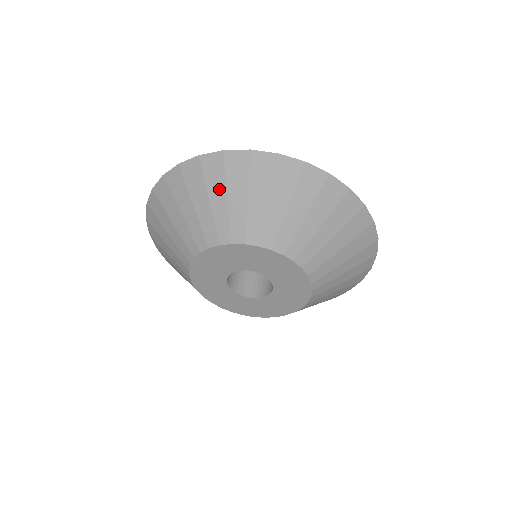
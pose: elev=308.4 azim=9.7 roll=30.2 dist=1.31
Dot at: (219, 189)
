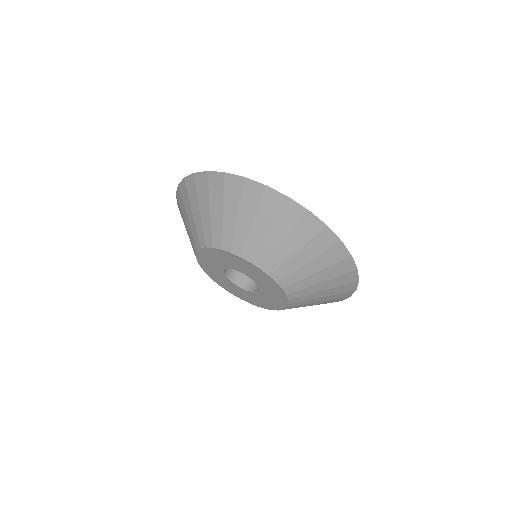
Dot at: (298, 242)
